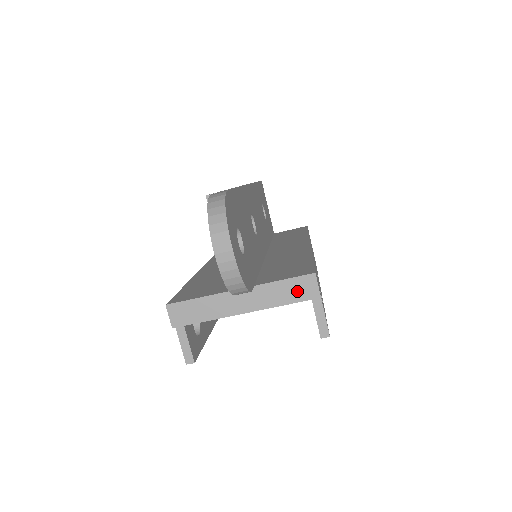
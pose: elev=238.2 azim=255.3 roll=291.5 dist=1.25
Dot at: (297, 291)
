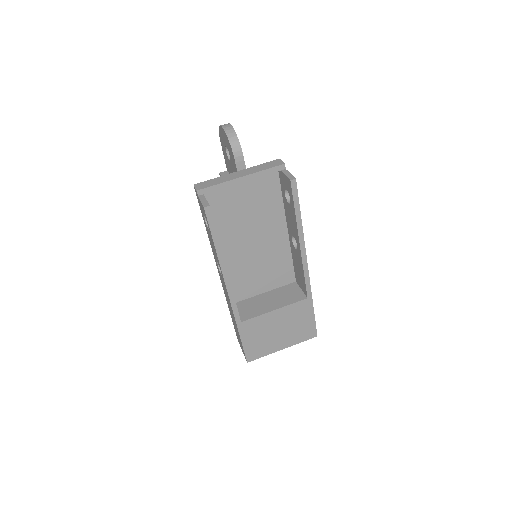
Dot at: (271, 165)
